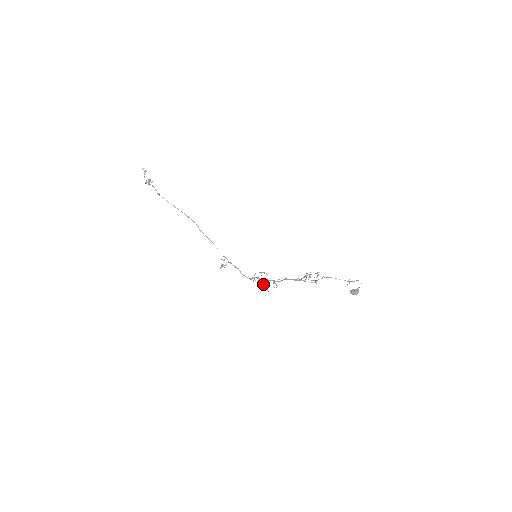
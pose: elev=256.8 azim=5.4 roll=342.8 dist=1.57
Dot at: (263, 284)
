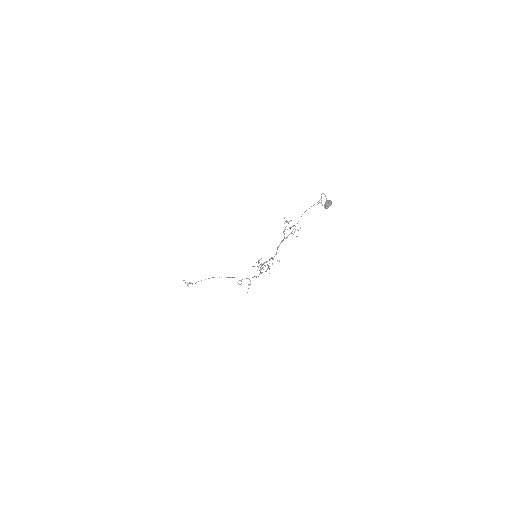
Dot at: occluded
